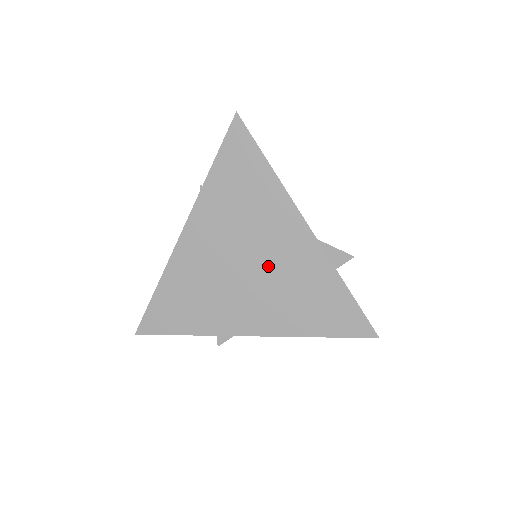
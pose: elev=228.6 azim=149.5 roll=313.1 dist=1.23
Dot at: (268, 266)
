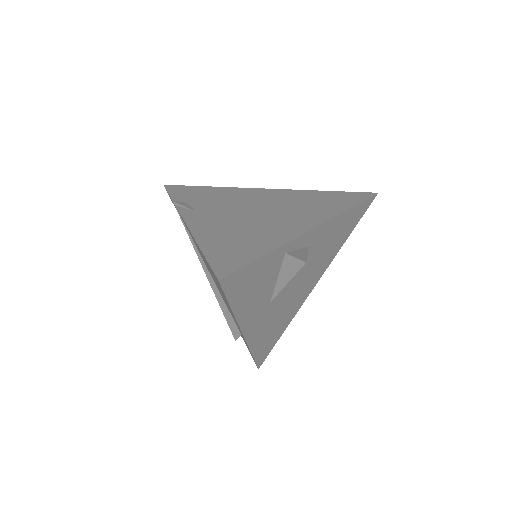
Dot at: (269, 205)
